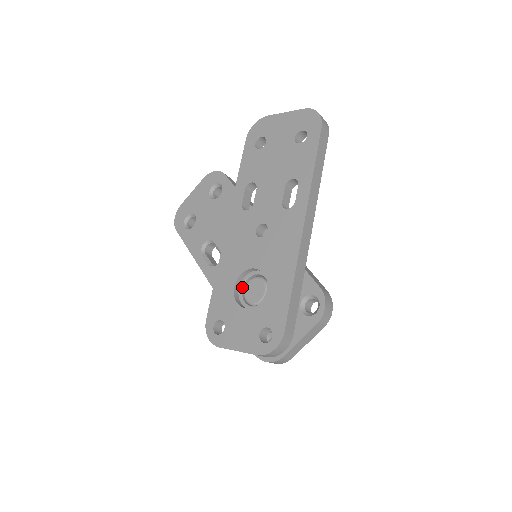
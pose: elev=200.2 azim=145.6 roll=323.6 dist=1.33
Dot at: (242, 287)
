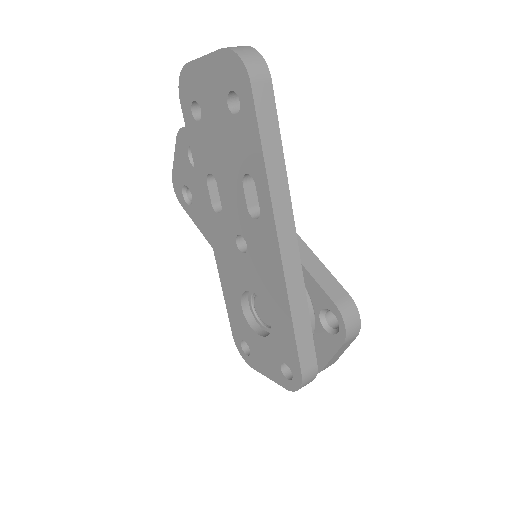
Dot at: (251, 303)
